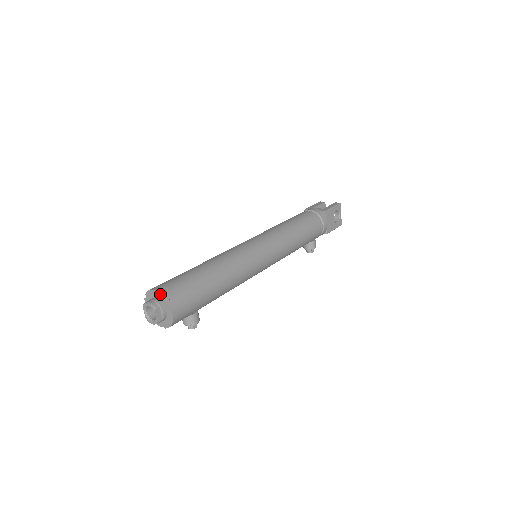
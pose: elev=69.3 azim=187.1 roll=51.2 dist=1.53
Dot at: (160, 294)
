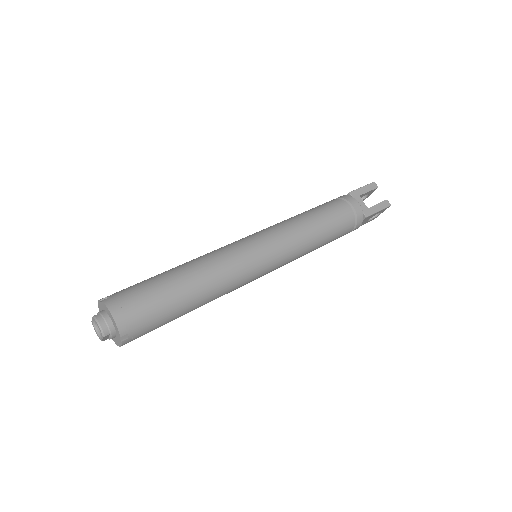
Dot at: (116, 326)
